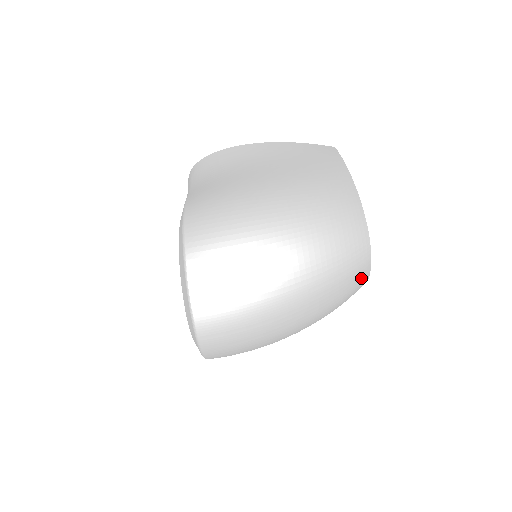
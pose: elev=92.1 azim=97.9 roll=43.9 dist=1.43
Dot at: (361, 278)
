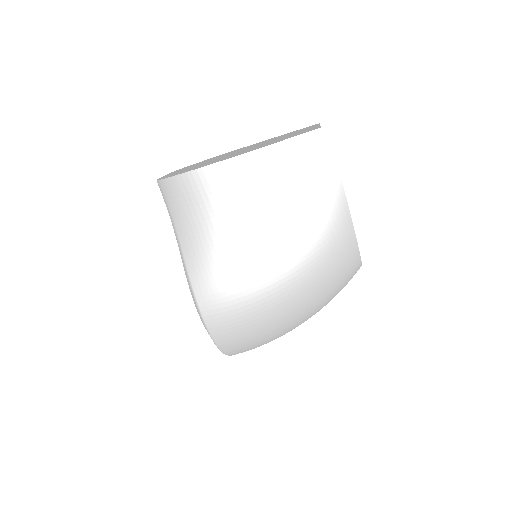
Dot at: occluded
